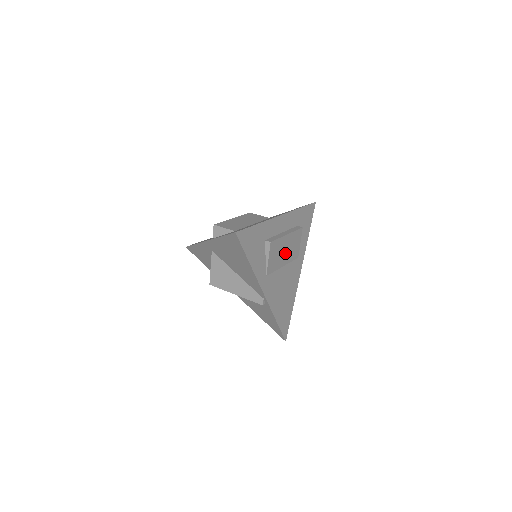
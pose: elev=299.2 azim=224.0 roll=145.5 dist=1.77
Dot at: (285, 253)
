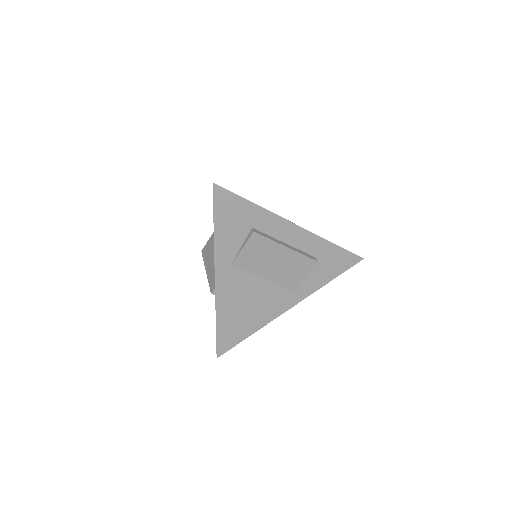
Dot at: (274, 266)
